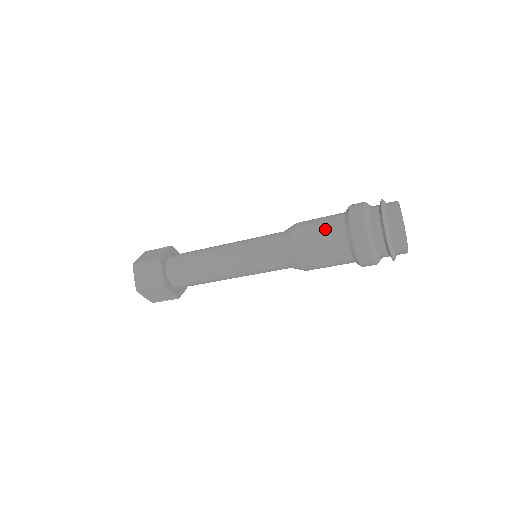
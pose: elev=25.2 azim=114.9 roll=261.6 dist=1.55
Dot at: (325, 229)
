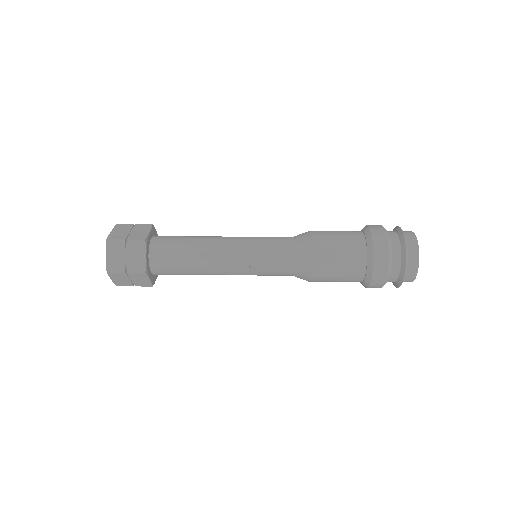
Dot at: (345, 273)
